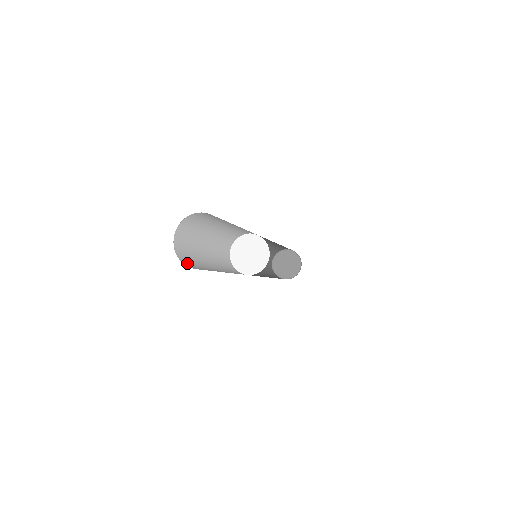
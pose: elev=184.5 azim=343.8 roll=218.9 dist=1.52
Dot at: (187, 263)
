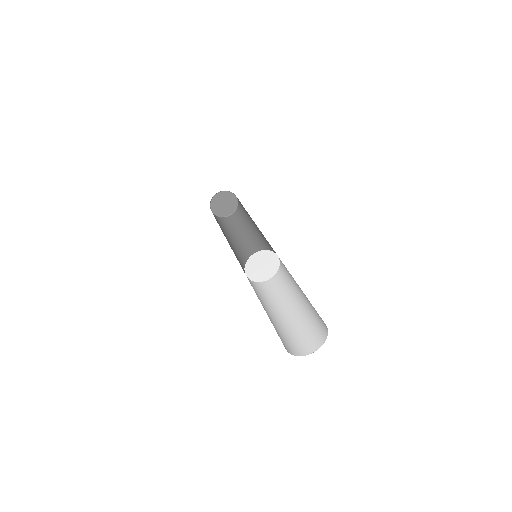
Dot at: occluded
